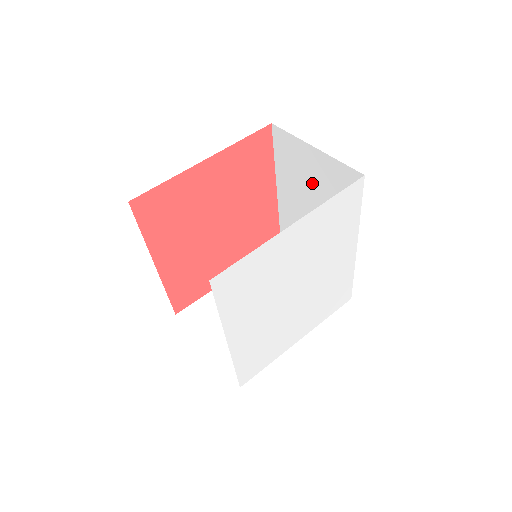
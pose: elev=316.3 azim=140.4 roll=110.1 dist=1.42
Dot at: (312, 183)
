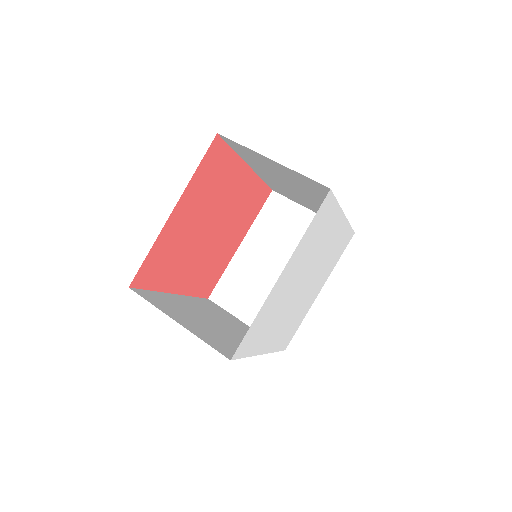
Dot at: (281, 175)
